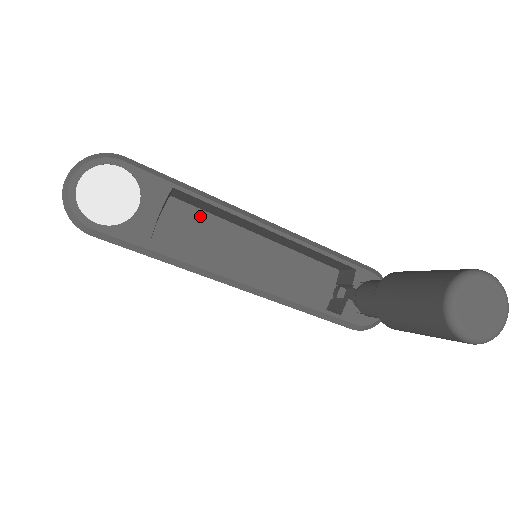
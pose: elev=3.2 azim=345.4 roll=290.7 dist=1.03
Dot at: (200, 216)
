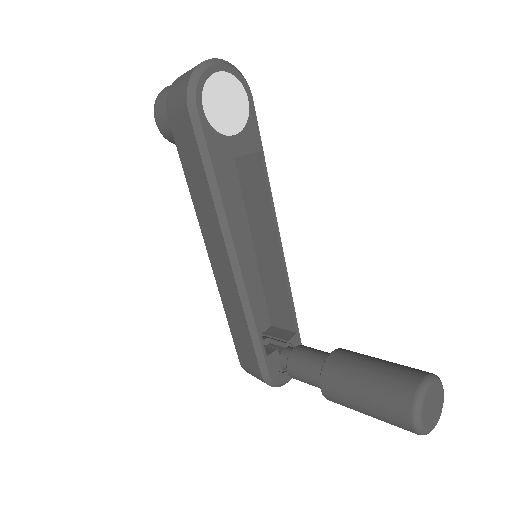
Dot at: (236, 191)
